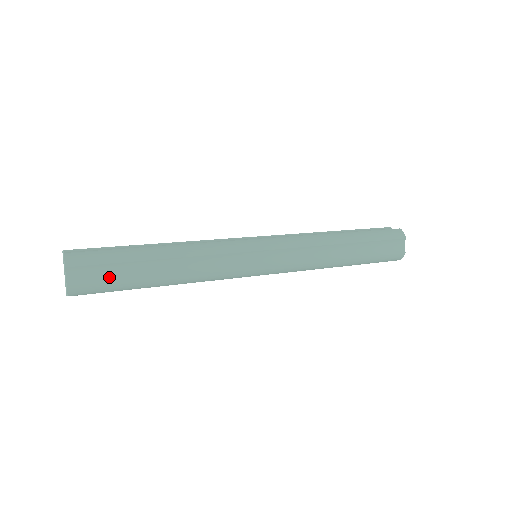
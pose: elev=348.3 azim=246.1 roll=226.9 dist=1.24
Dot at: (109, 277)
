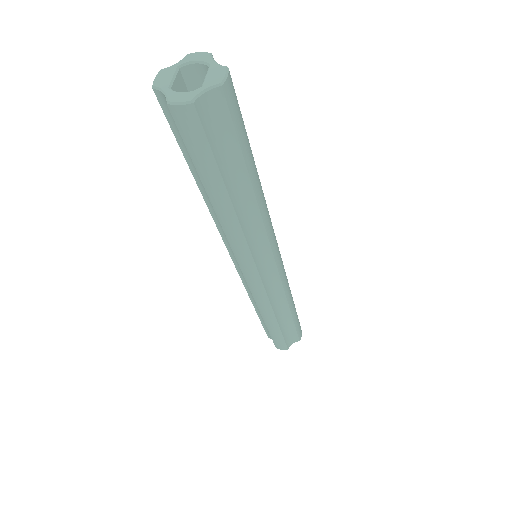
Dot at: (218, 145)
